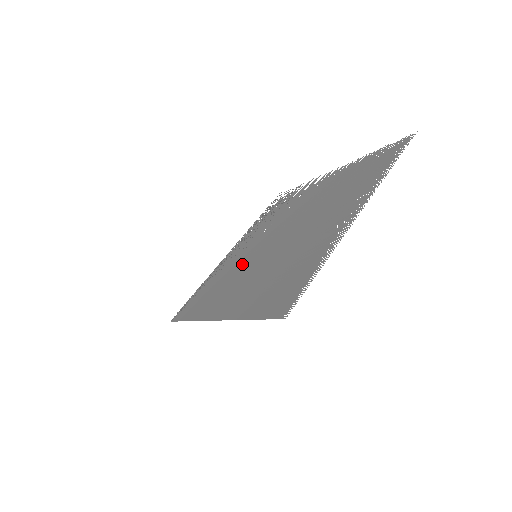
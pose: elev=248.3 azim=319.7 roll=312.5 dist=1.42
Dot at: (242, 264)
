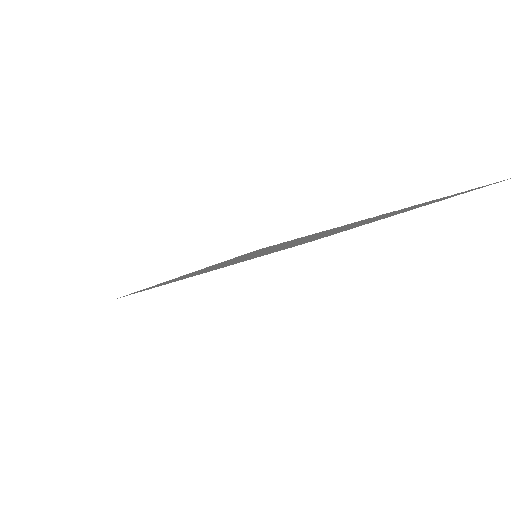
Dot at: occluded
